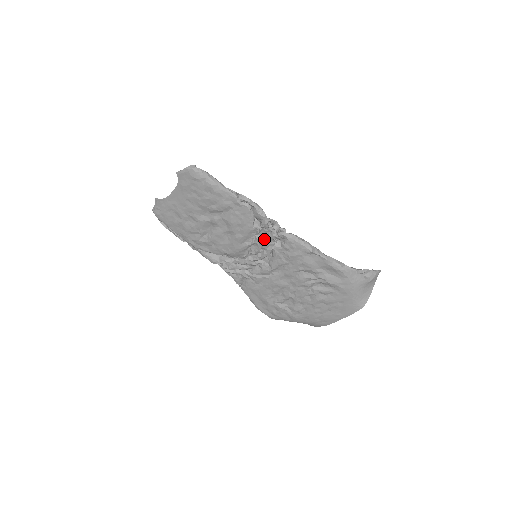
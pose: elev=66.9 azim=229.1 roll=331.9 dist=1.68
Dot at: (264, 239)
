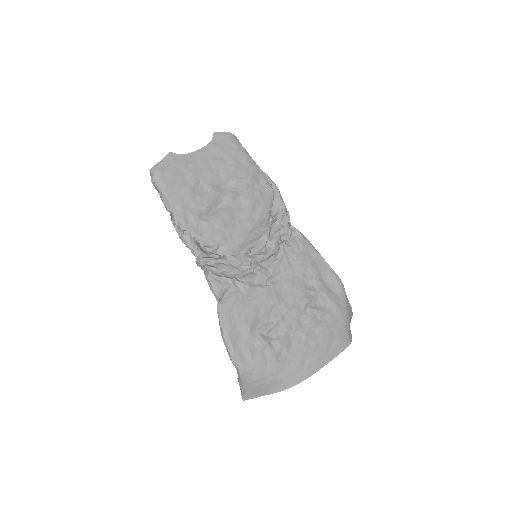
Dot at: (274, 233)
